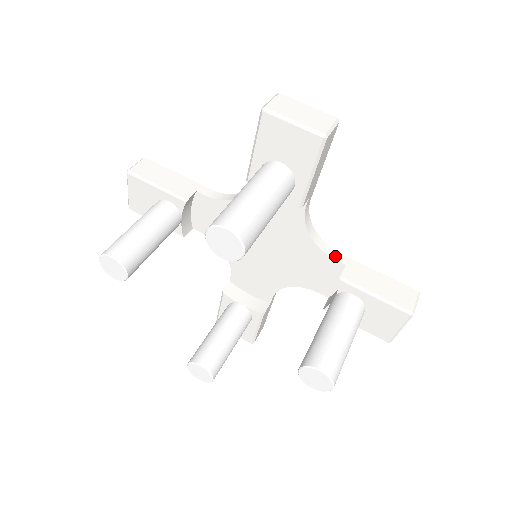
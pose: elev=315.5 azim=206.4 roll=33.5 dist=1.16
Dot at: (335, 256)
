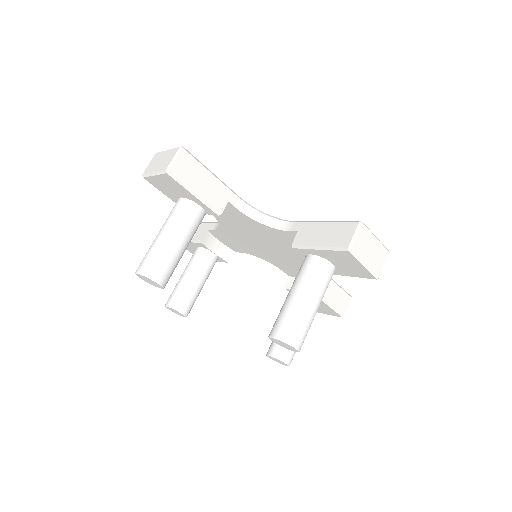
Dot at: (290, 228)
